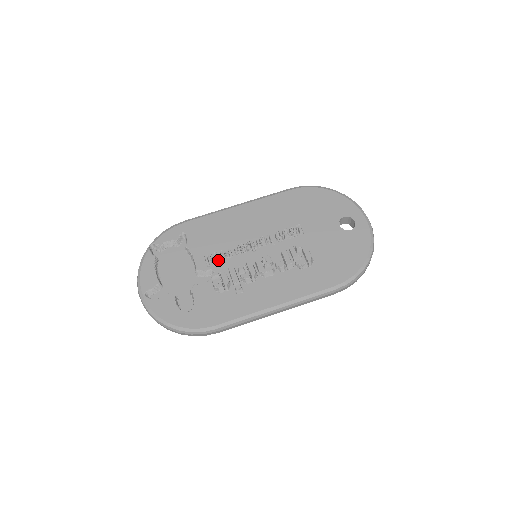
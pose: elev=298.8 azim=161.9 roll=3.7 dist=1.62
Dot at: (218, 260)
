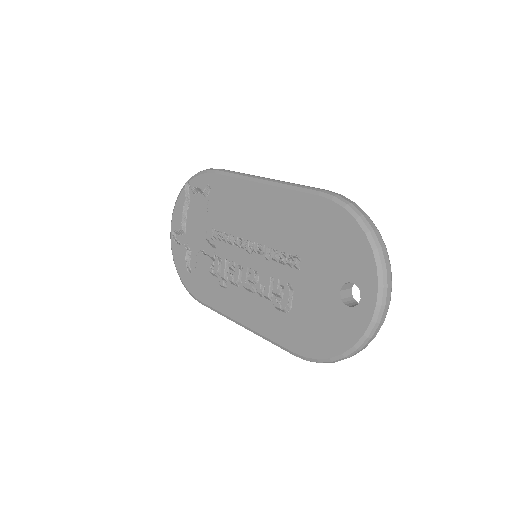
Dot at: (221, 240)
